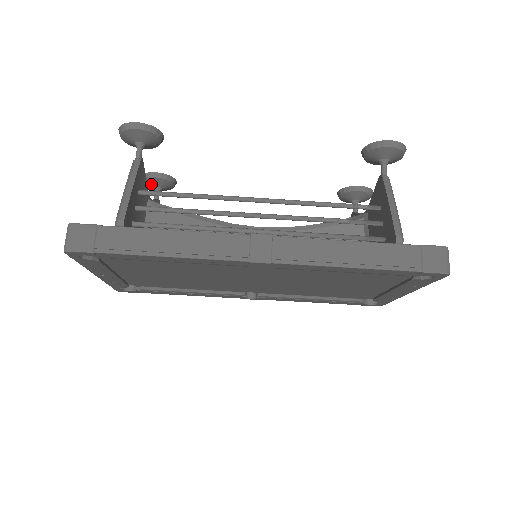
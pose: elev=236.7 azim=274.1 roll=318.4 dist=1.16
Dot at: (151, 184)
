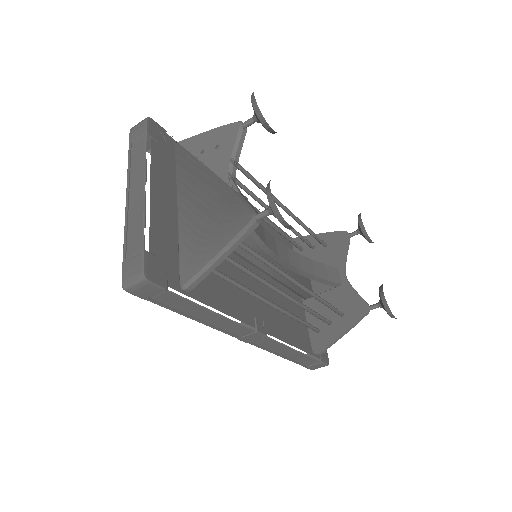
Dot at: (257, 117)
